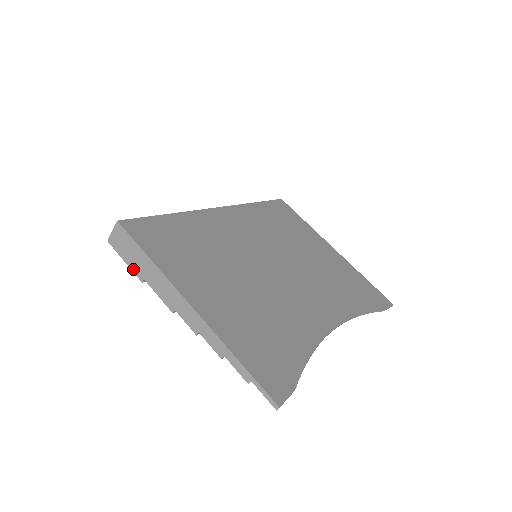
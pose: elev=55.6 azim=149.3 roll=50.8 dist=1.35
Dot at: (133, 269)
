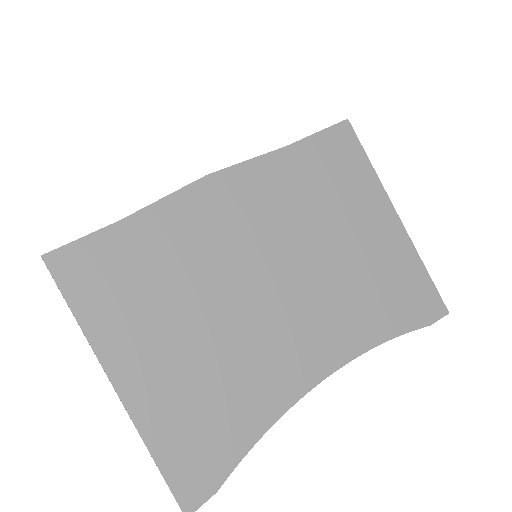
Dot at: occluded
